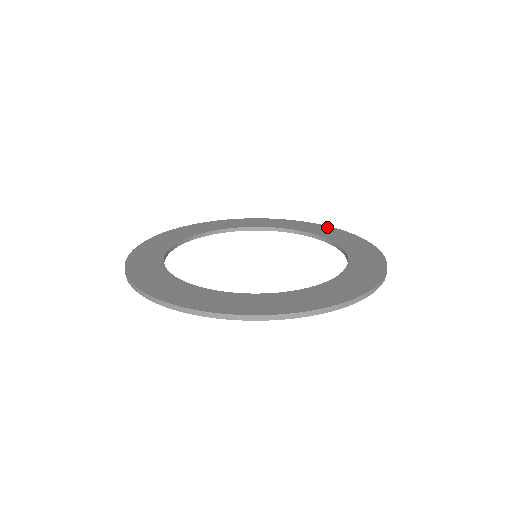
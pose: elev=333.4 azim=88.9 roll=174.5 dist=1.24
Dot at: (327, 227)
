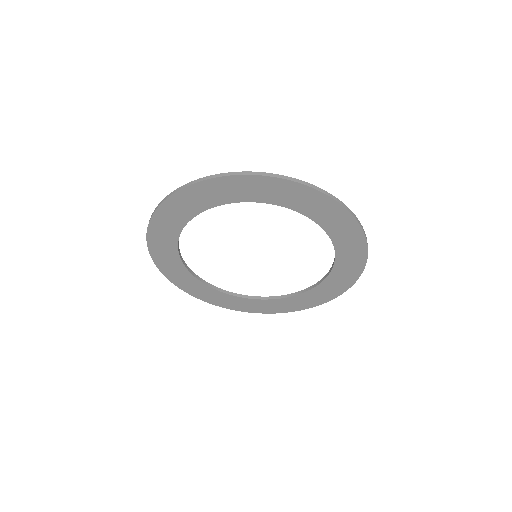
Dot at: occluded
